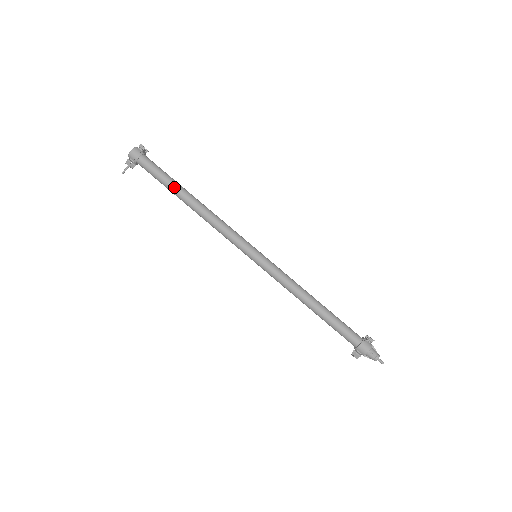
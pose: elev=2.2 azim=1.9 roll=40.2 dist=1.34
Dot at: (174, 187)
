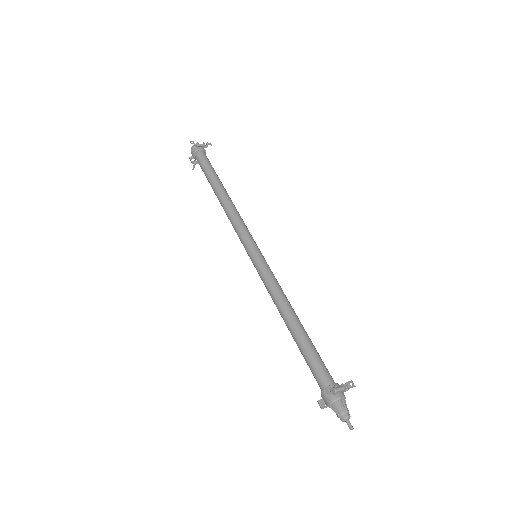
Dot at: (210, 181)
